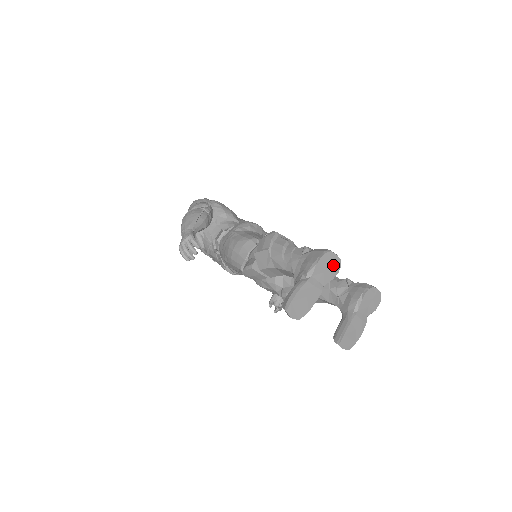
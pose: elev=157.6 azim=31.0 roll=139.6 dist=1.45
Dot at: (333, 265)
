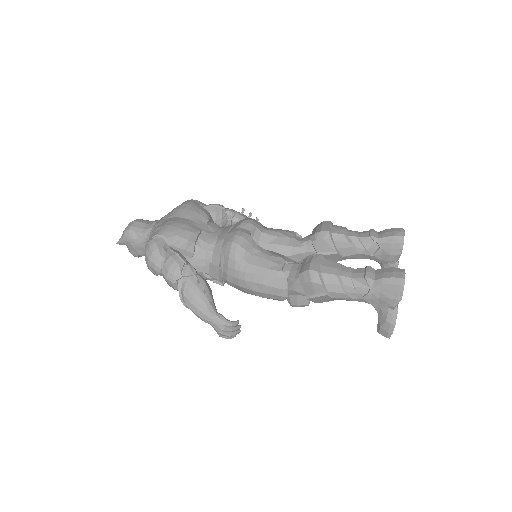
Dot at: occluded
